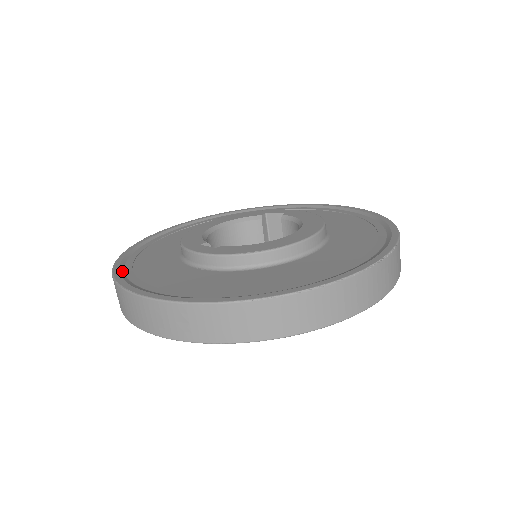
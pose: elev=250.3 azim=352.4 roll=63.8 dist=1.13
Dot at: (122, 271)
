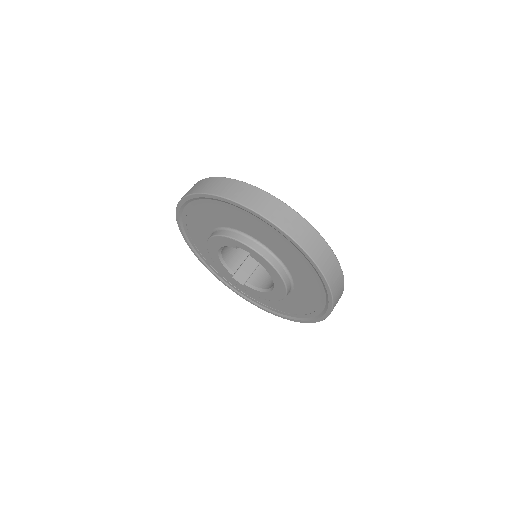
Dot at: occluded
